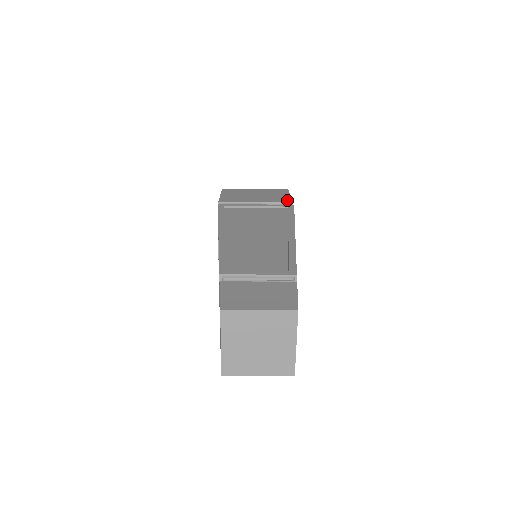
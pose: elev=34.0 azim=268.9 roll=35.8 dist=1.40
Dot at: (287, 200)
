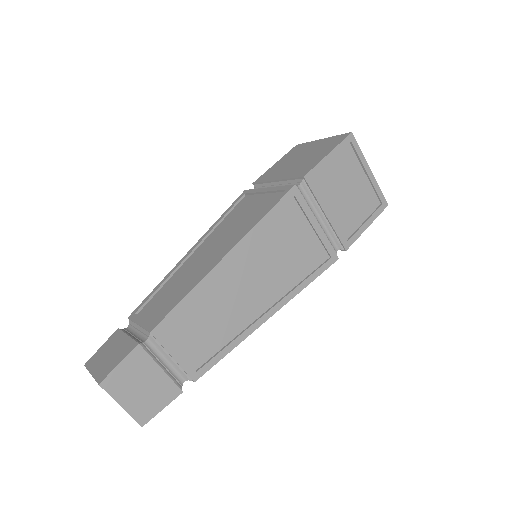
Dot at: (306, 171)
